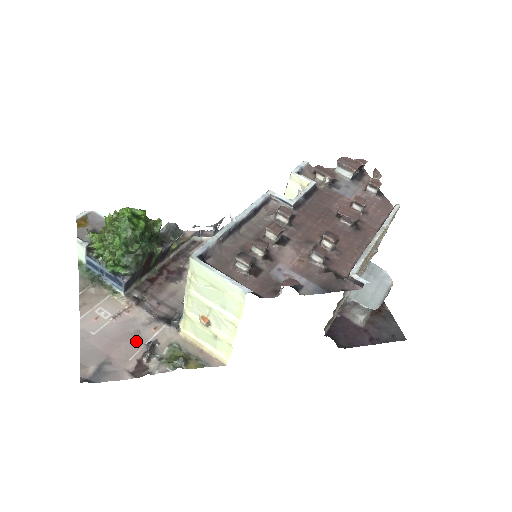
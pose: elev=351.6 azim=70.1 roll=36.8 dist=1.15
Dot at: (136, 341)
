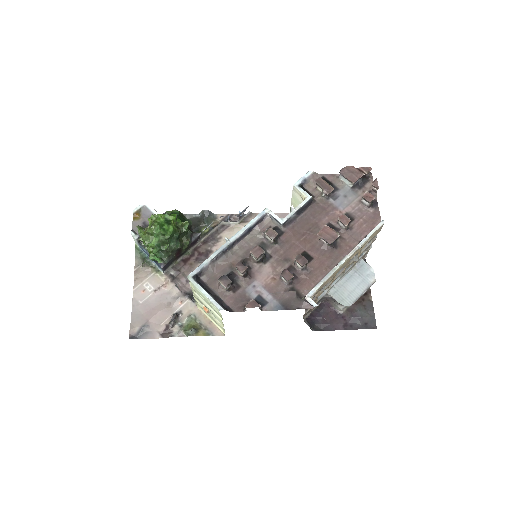
Dot at: (167, 311)
